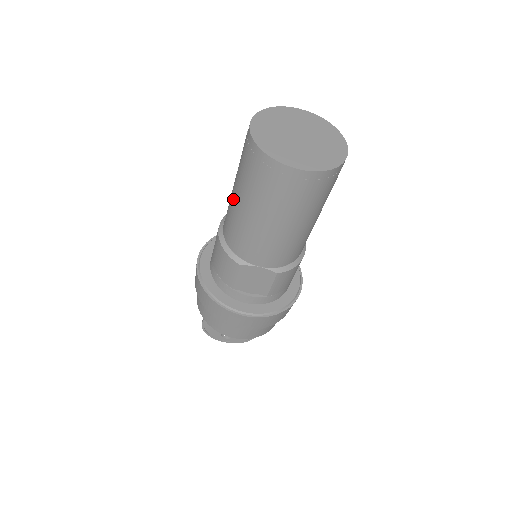
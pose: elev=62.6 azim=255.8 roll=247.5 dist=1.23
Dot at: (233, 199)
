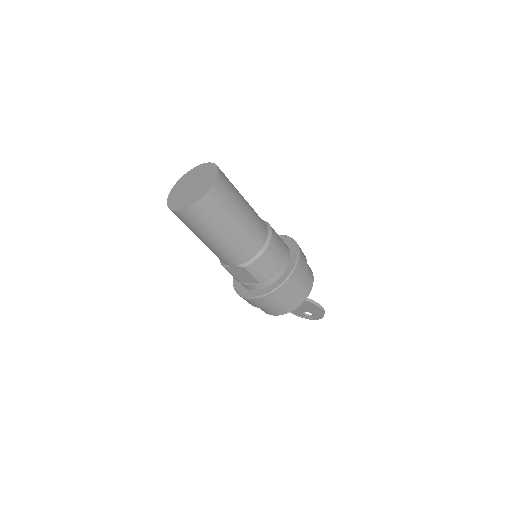
Dot at: occluded
